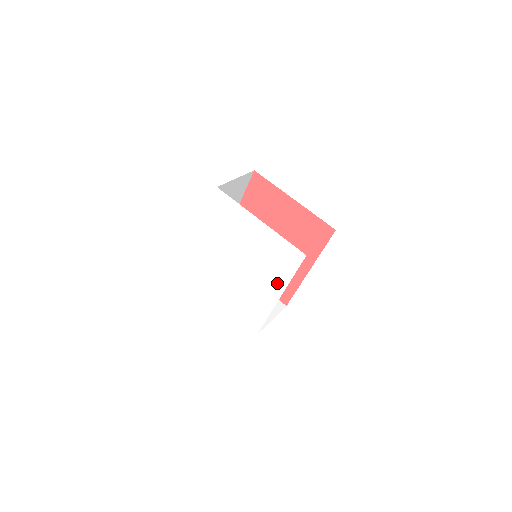
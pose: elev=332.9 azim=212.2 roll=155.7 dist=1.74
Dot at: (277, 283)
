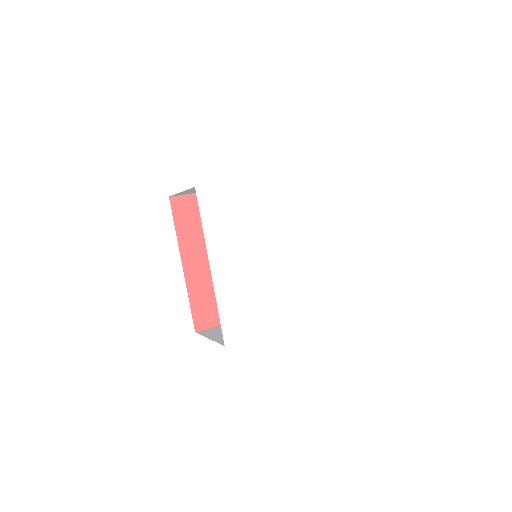
Dot at: (313, 228)
